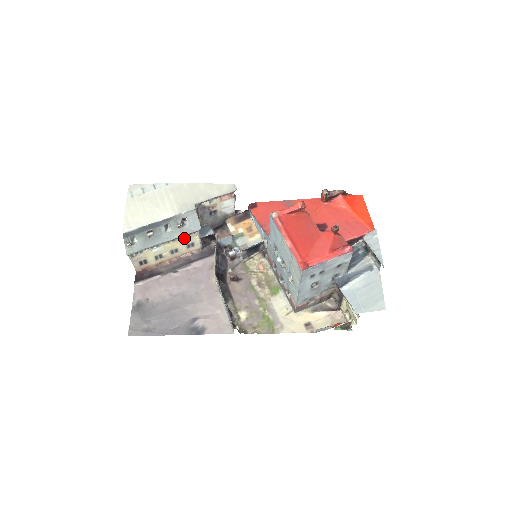
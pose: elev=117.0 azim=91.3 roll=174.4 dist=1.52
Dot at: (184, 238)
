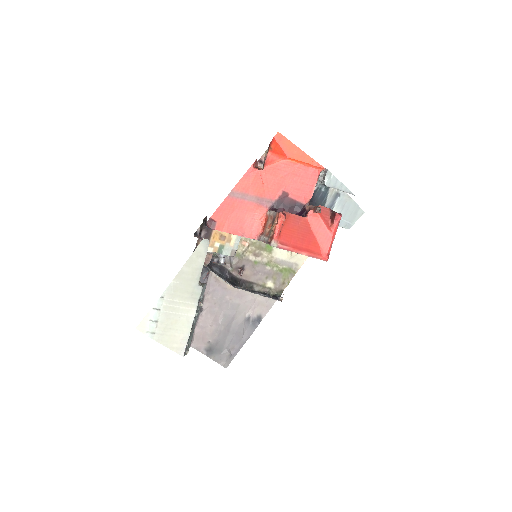
Dot at: occluded
